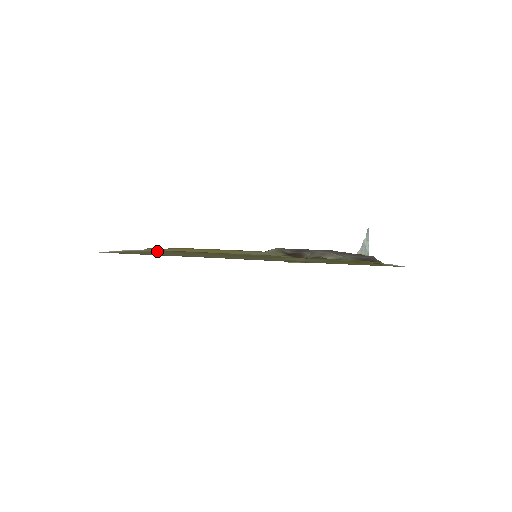
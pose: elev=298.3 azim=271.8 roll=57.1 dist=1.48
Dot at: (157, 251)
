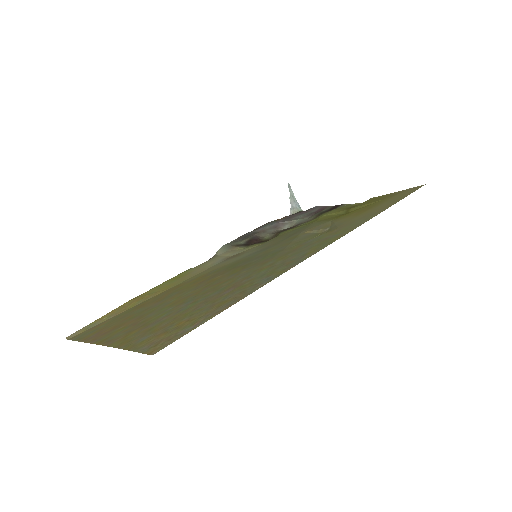
Dot at: (135, 320)
